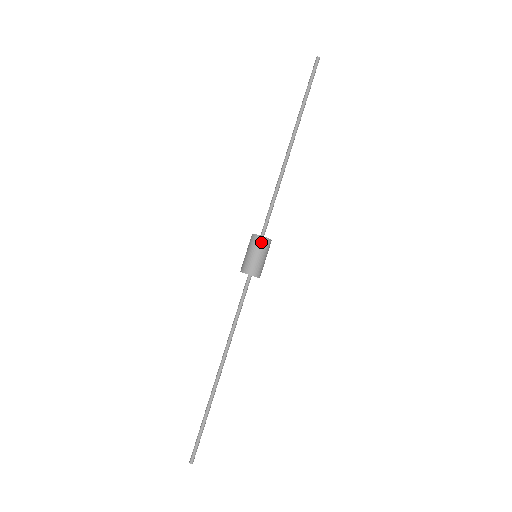
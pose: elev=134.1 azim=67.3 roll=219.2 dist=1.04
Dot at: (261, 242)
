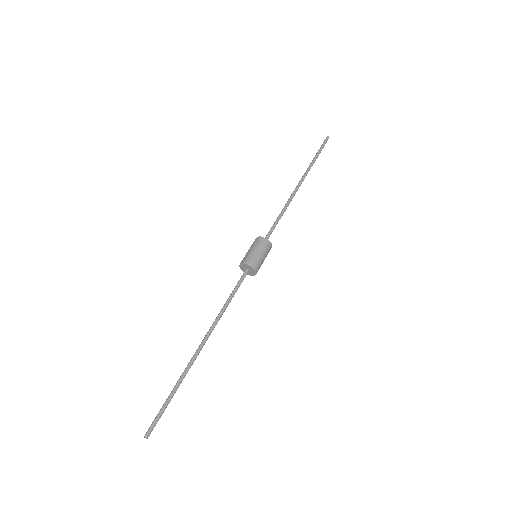
Dot at: (264, 243)
